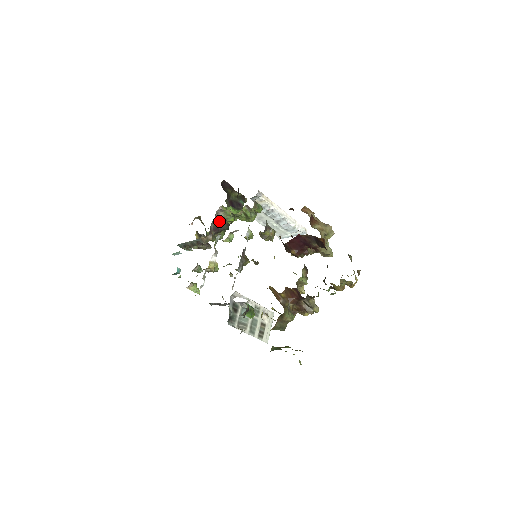
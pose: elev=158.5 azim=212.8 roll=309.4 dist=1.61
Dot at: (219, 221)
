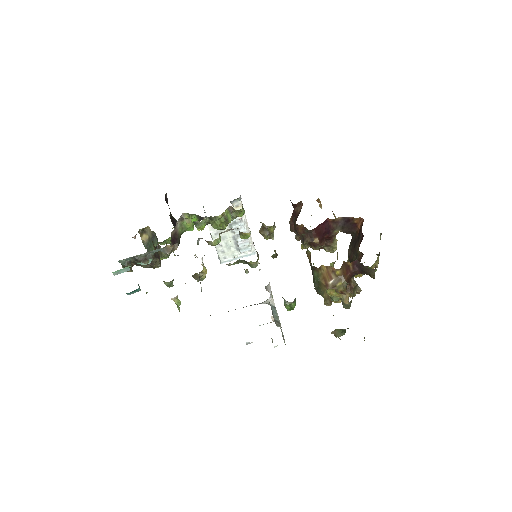
Dot at: (175, 233)
